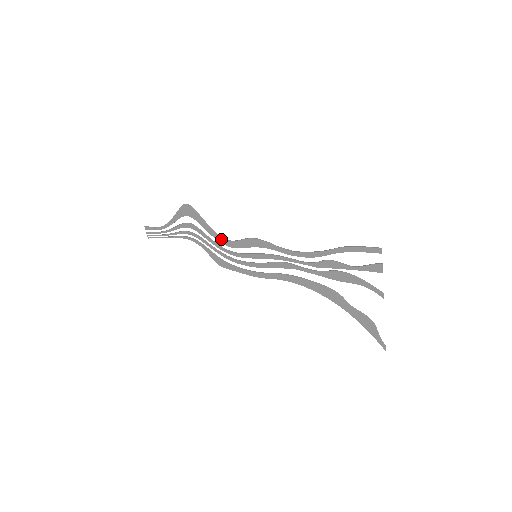
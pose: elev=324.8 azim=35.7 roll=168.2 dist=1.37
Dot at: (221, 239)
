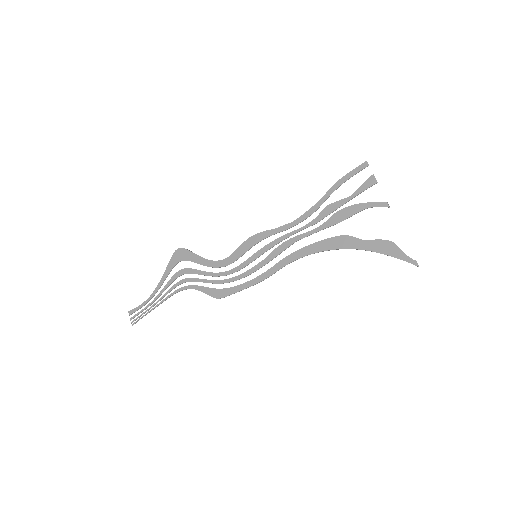
Dot at: (217, 263)
